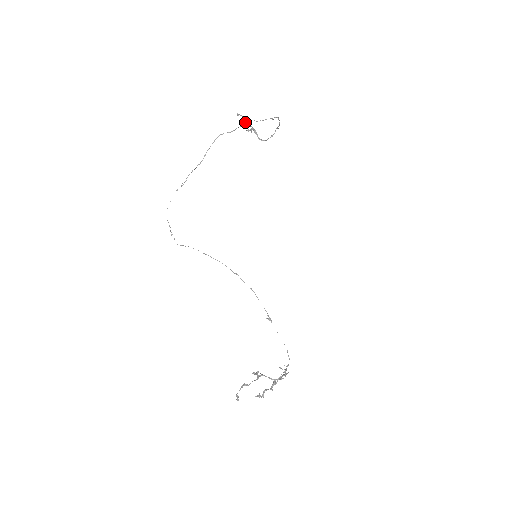
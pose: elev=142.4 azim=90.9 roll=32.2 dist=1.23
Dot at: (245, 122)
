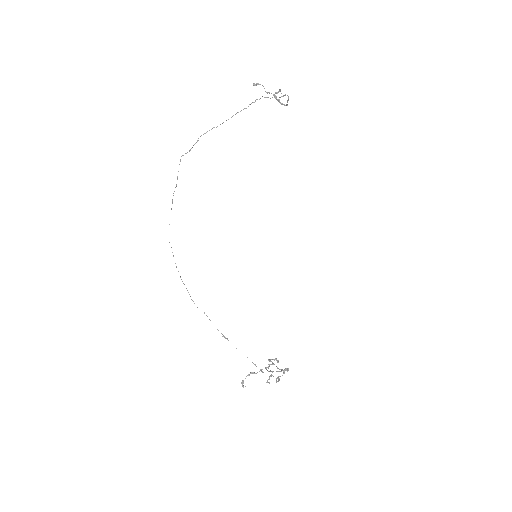
Dot at: (200, 136)
